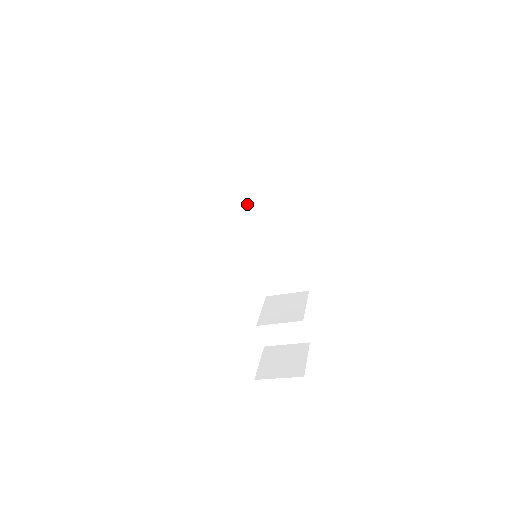
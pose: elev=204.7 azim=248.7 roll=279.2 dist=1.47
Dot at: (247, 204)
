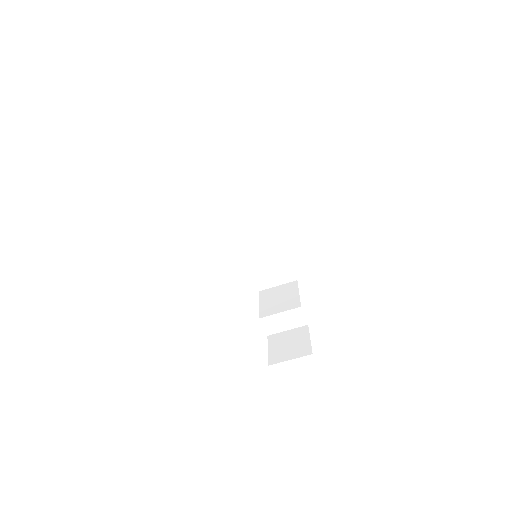
Dot at: (236, 211)
